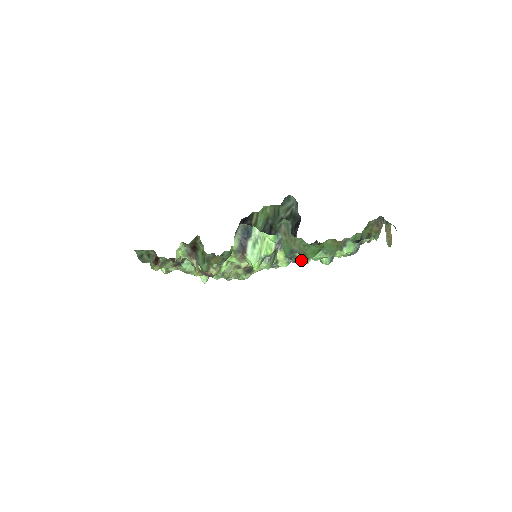
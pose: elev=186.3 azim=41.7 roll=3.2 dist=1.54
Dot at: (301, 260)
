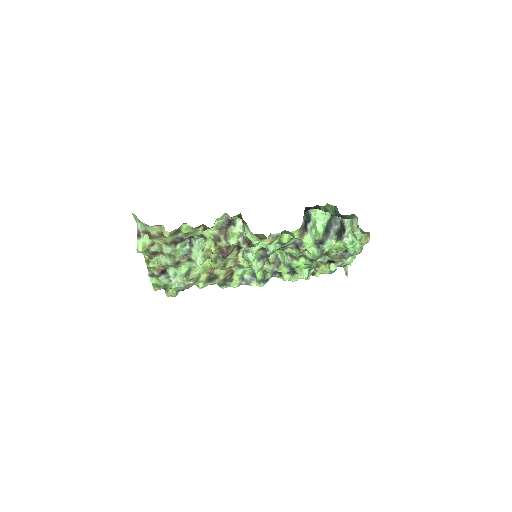
Dot at: (255, 283)
